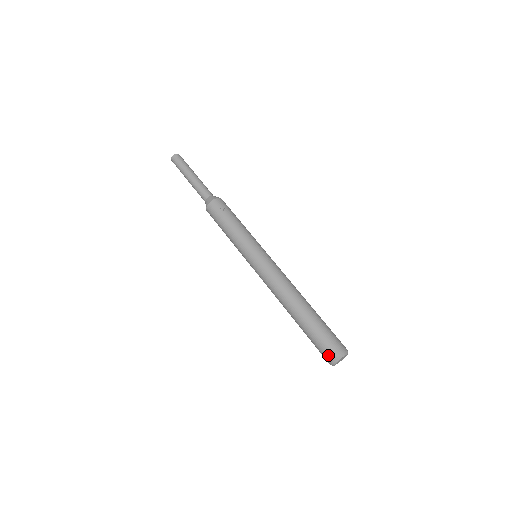
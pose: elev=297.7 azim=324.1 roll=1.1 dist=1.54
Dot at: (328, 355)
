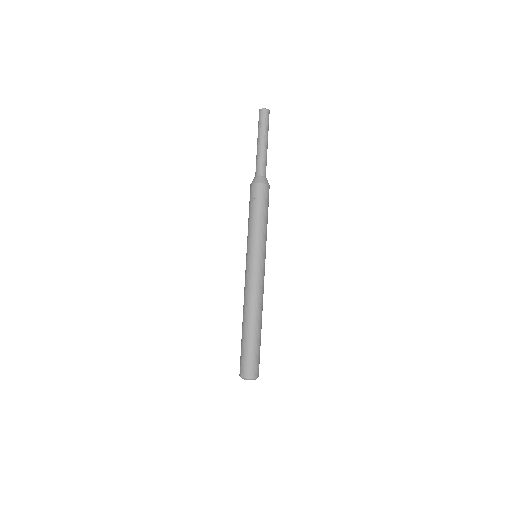
Dot at: (240, 369)
